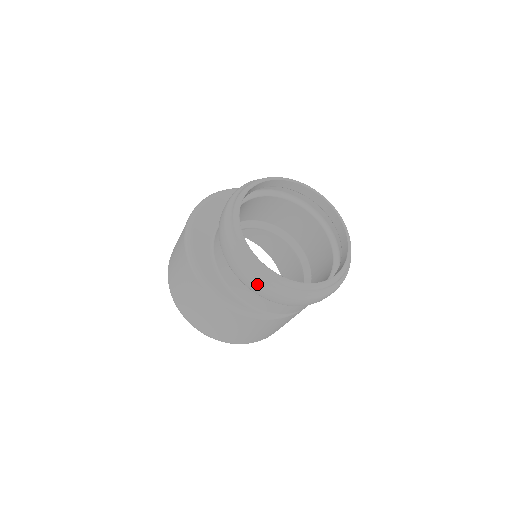
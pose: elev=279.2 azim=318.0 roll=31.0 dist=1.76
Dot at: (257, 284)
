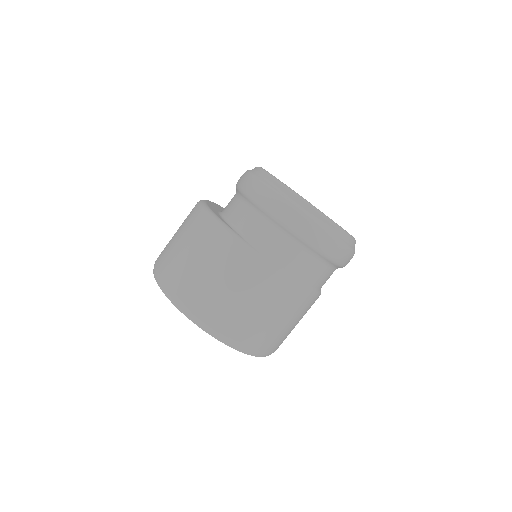
Dot at: (263, 189)
